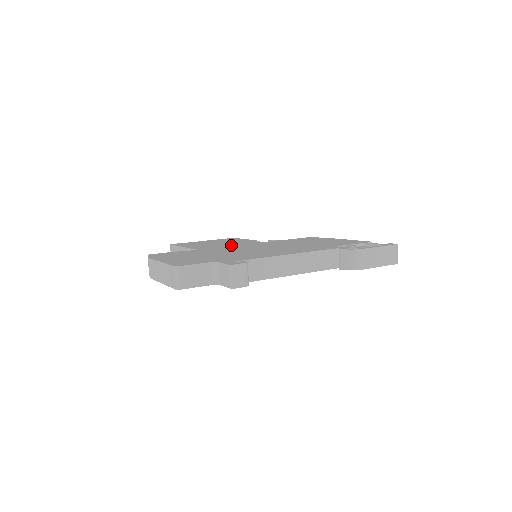
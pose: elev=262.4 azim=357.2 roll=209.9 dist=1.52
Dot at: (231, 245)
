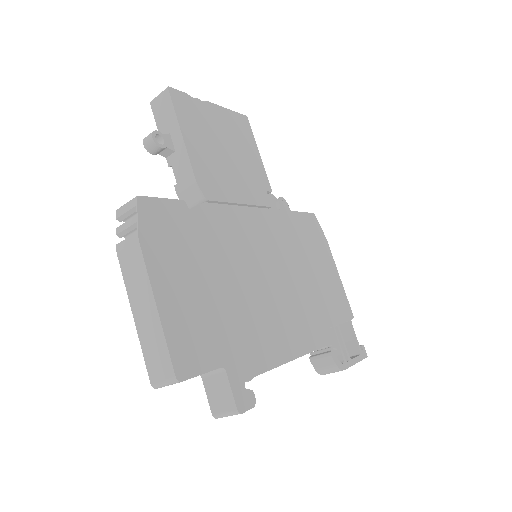
Dot at: (243, 203)
